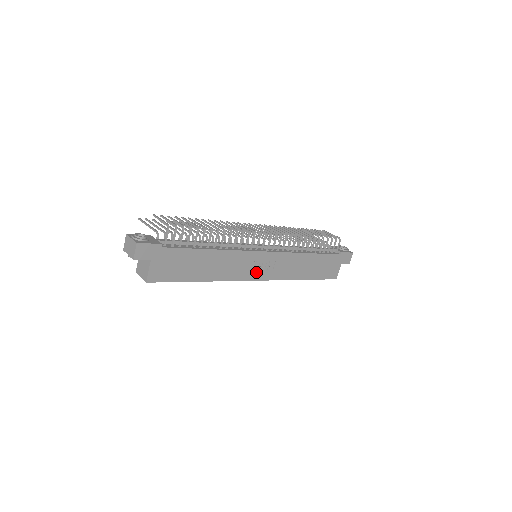
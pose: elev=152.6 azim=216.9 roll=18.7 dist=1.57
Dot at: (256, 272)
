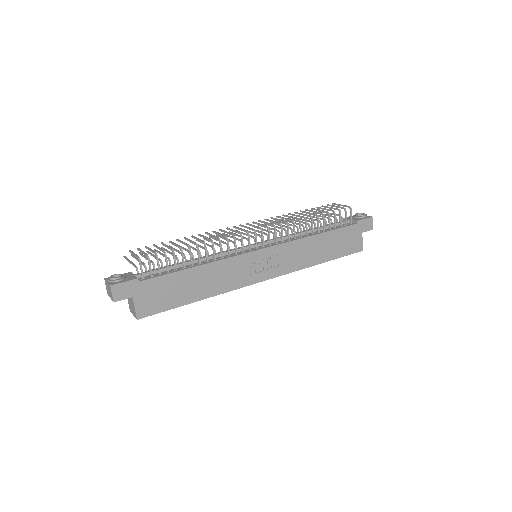
Dot at: (259, 273)
